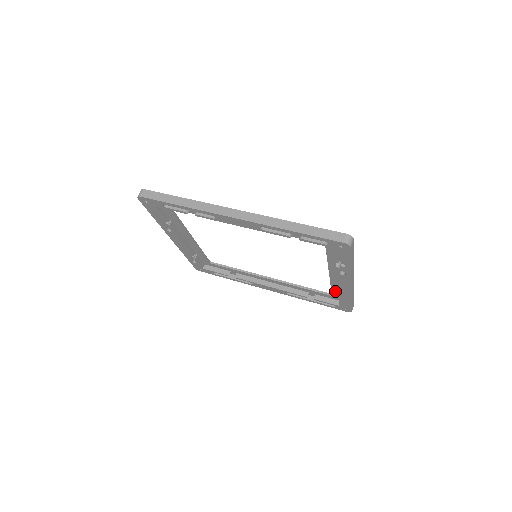
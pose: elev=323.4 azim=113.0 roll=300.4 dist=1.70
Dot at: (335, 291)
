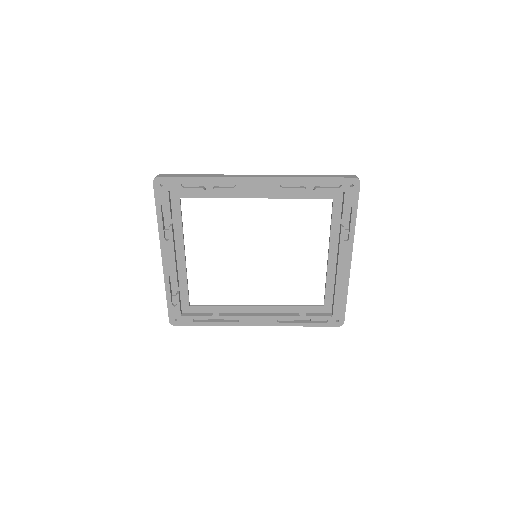
Dot at: (329, 293)
